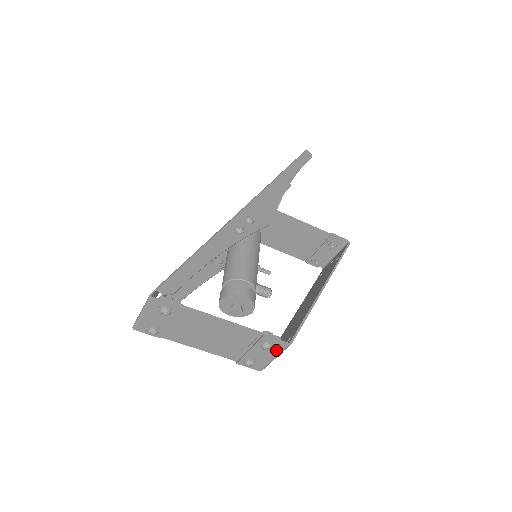
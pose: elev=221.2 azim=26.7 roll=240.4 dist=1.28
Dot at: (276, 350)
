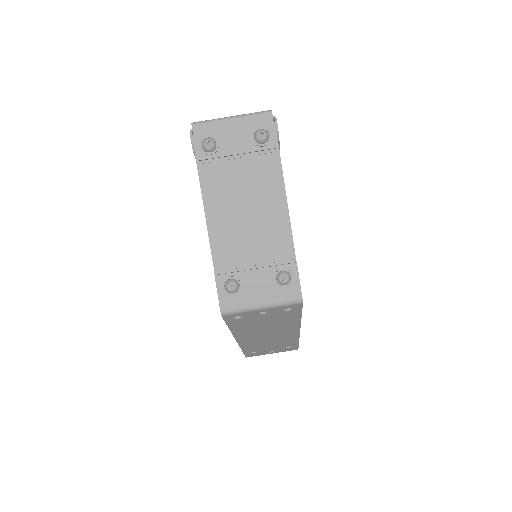
Dot at: (281, 295)
